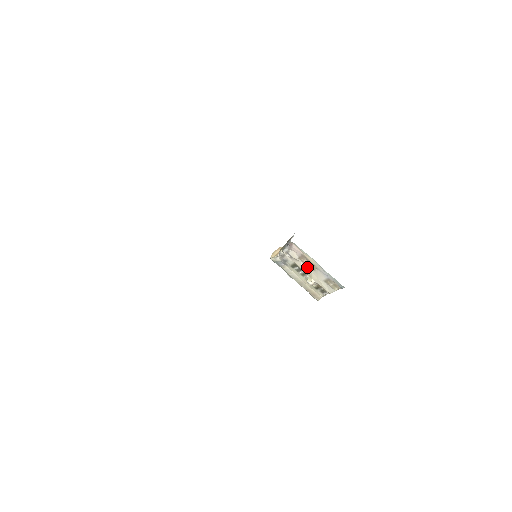
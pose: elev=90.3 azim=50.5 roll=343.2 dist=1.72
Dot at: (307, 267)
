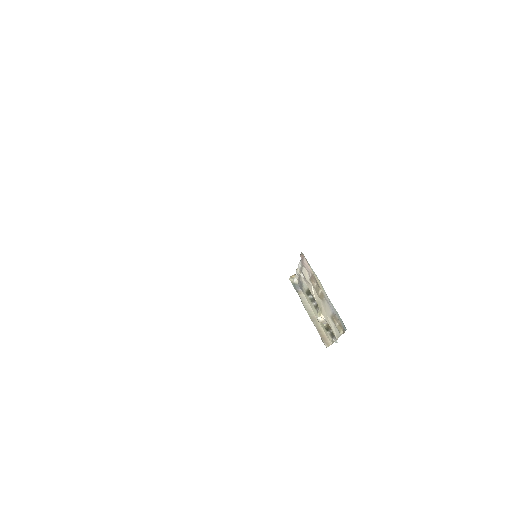
Dot at: (317, 294)
